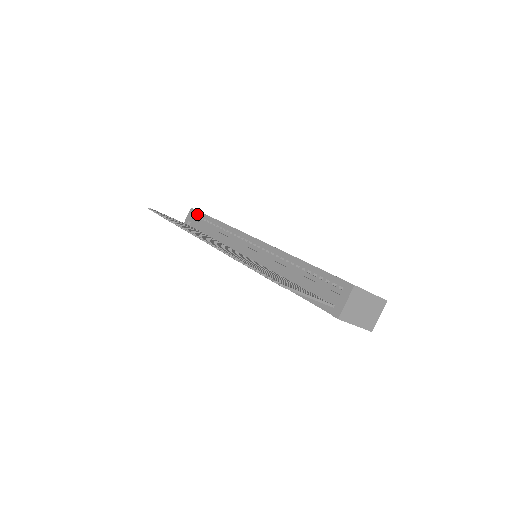
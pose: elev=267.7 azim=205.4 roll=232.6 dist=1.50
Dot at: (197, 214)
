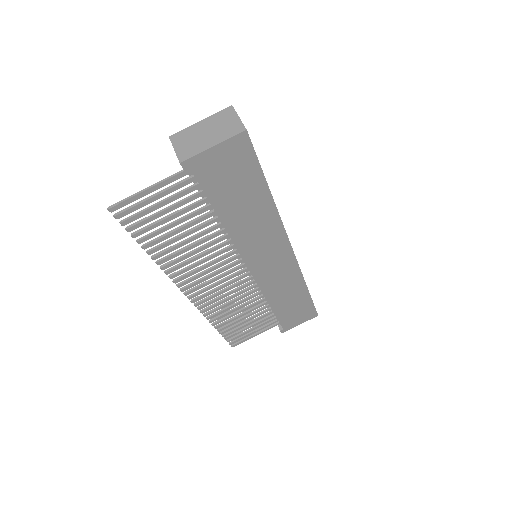
Dot at: occluded
